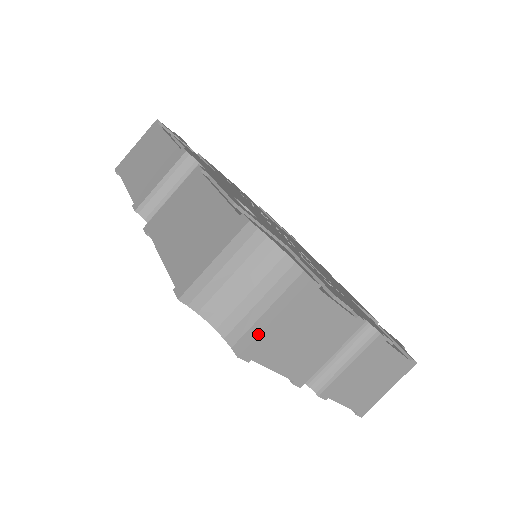
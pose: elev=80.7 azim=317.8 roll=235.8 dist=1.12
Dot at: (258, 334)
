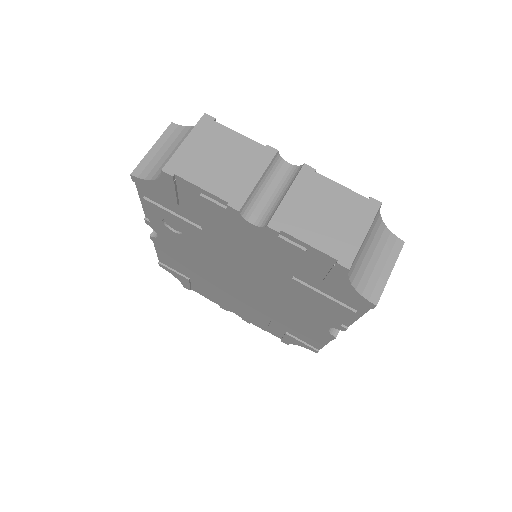
Dot at: (174, 153)
